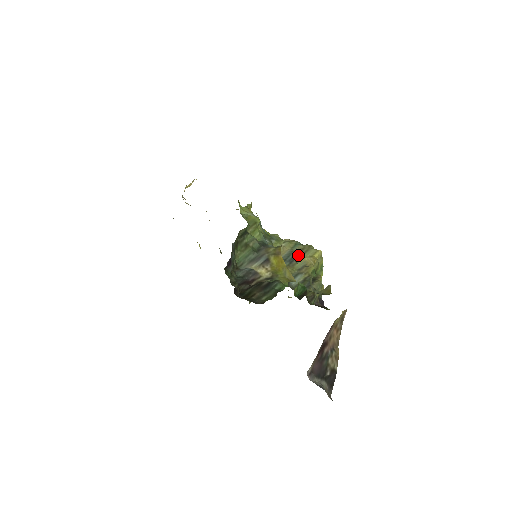
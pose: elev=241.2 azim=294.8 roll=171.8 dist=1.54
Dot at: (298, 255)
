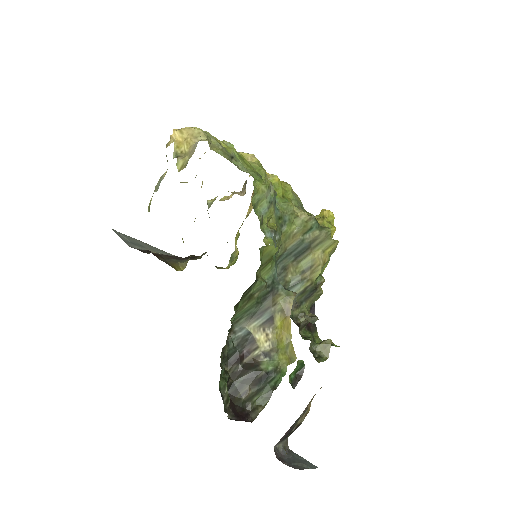
Dot at: (308, 248)
